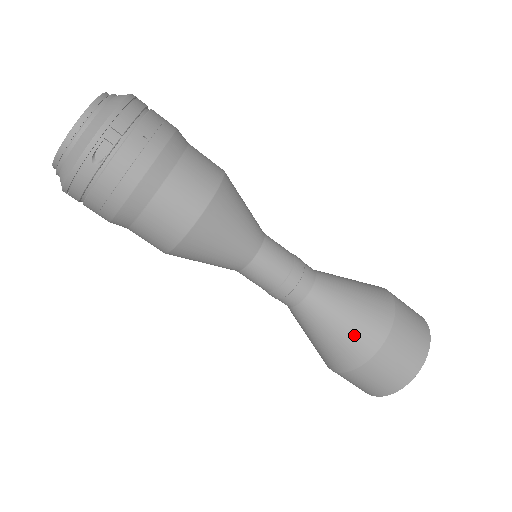
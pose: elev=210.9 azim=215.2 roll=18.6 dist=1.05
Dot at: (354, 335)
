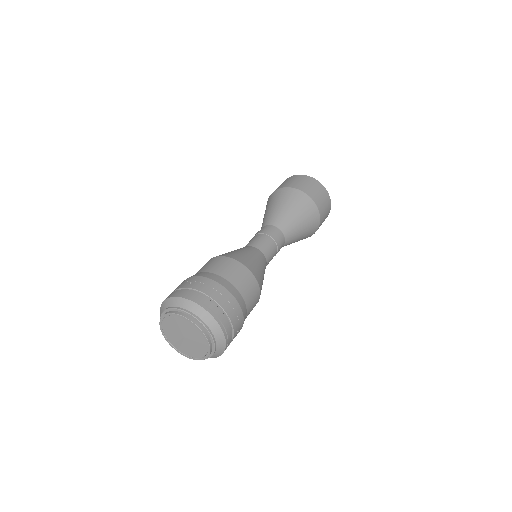
Dot at: occluded
